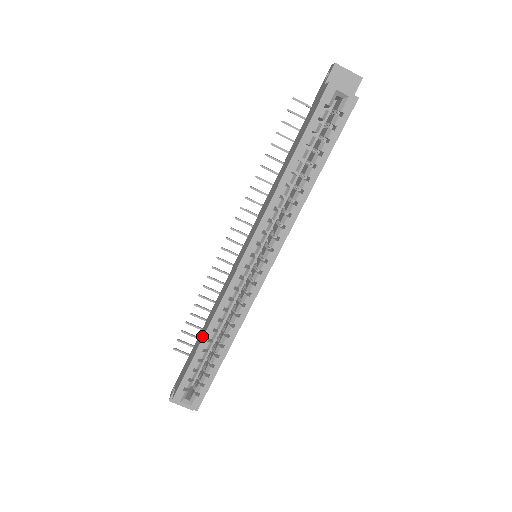
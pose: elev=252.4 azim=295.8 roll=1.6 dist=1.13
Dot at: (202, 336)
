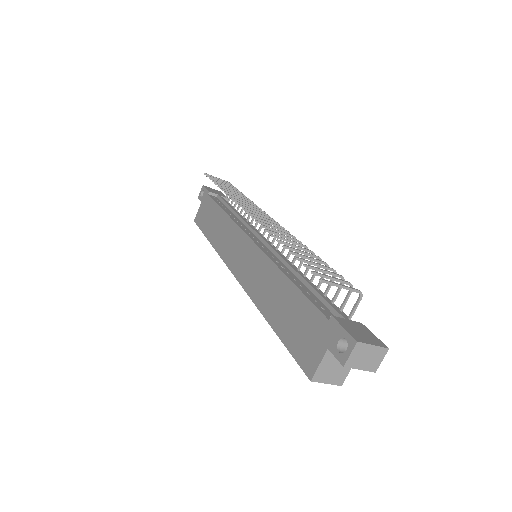
Dot at: (211, 236)
